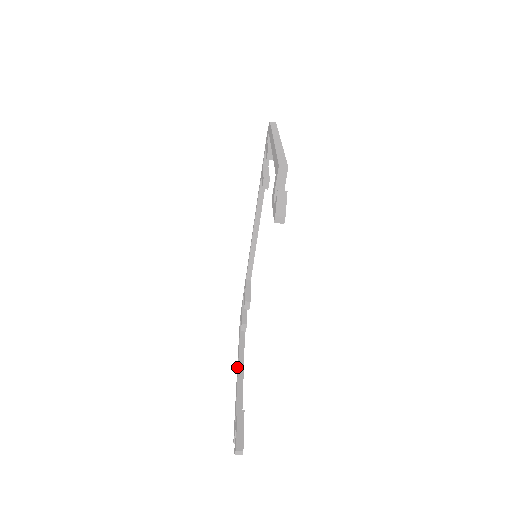
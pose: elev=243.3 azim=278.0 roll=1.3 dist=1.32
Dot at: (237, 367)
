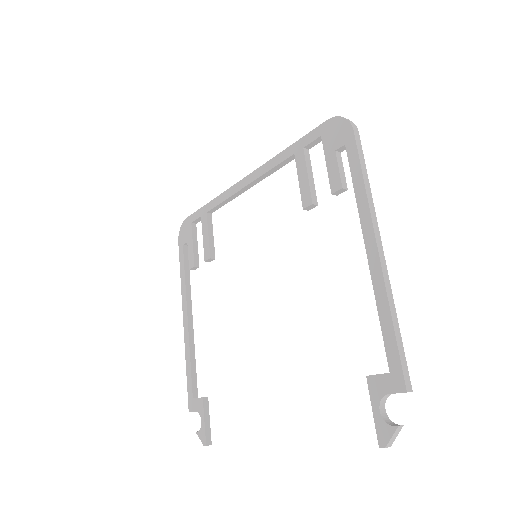
Dot at: (184, 314)
